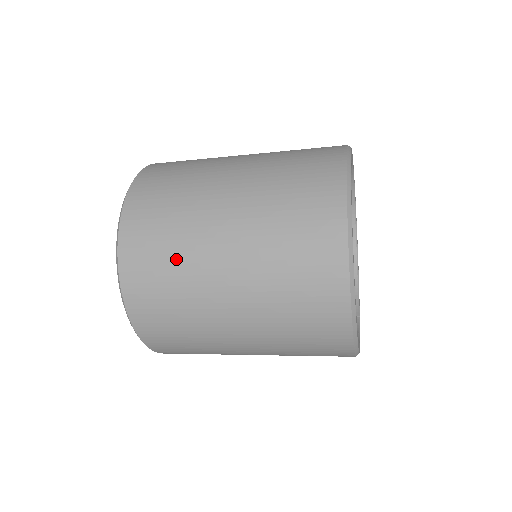
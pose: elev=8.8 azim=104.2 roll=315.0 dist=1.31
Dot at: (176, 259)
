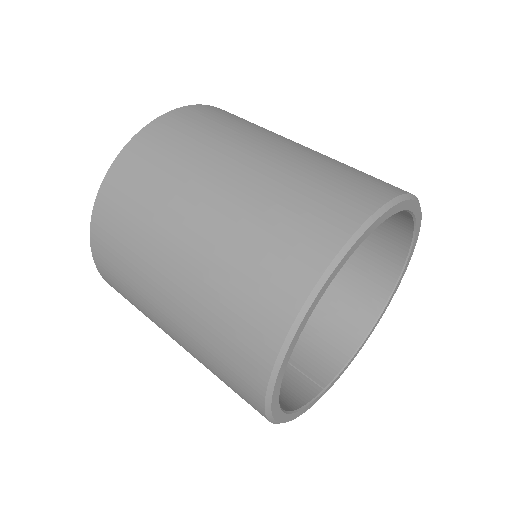
Dot at: (152, 198)
